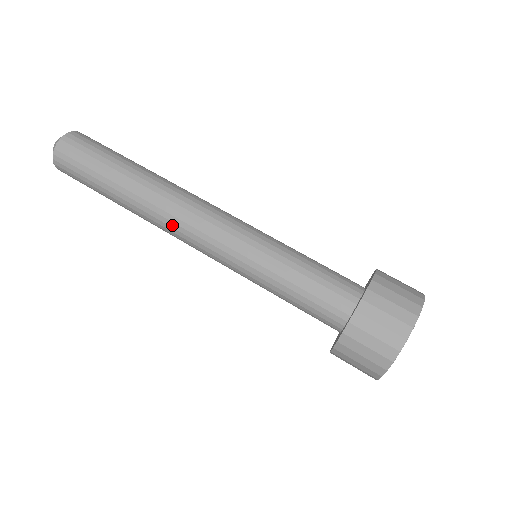
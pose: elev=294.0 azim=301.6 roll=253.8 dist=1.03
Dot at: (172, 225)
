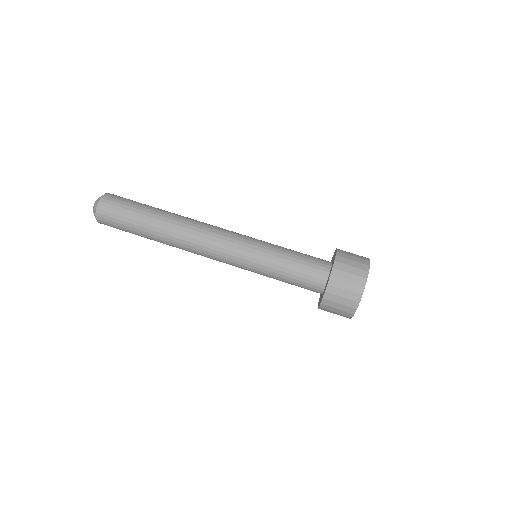
Dot at: (196, 242)
